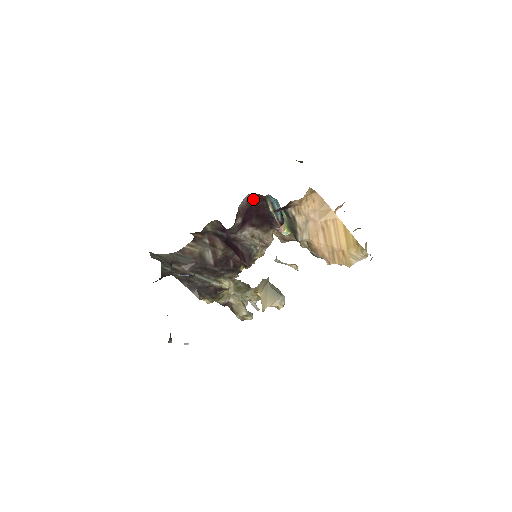
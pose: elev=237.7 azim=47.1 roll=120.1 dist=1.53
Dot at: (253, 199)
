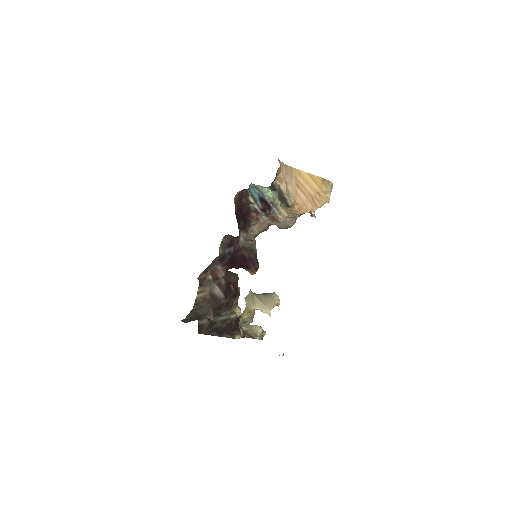
Dot at: (237, 200)
